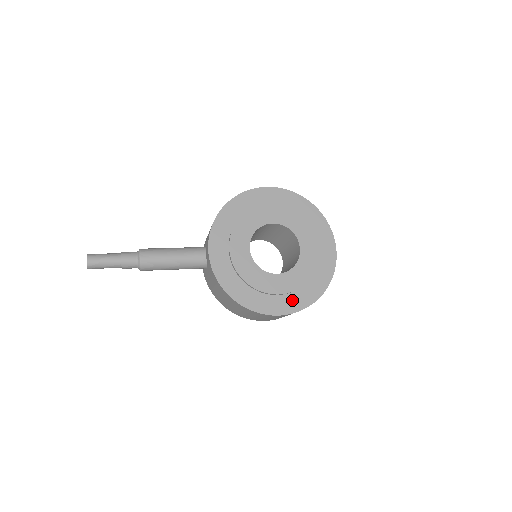
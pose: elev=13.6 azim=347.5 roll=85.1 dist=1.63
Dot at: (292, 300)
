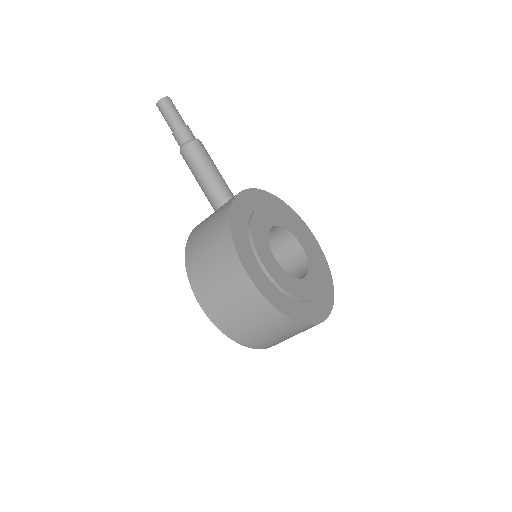
Dot at: (266, 284)
